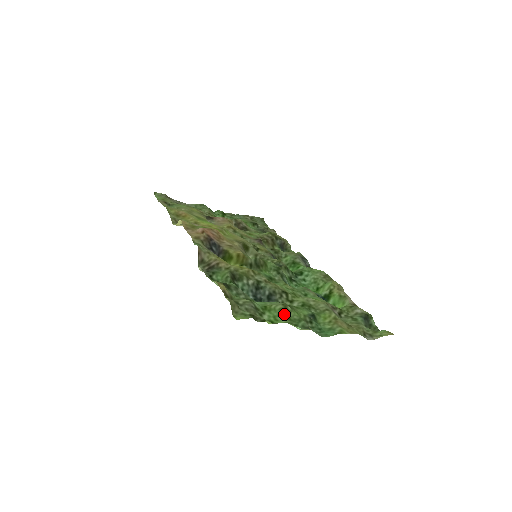
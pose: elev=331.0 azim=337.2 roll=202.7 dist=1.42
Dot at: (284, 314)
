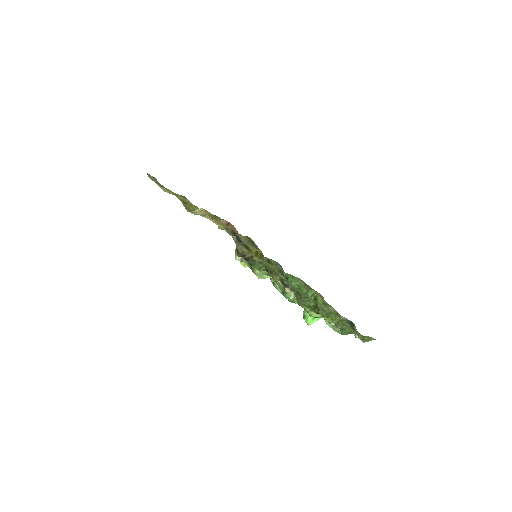
Dot at: occluded
